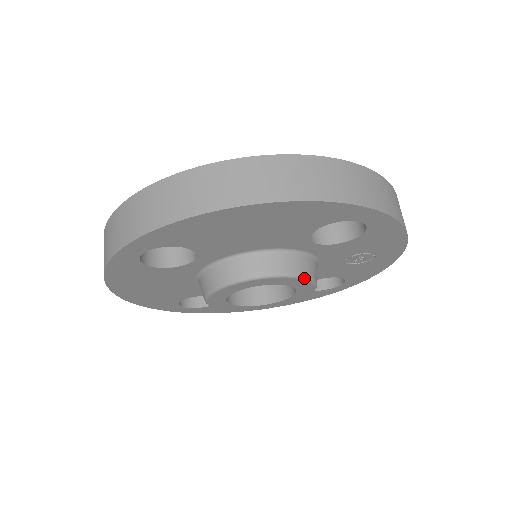
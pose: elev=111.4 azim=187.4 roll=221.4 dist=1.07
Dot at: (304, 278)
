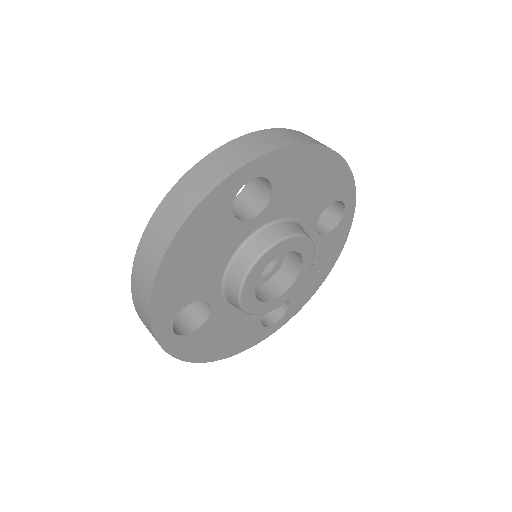
Dot at: (314, 252)
